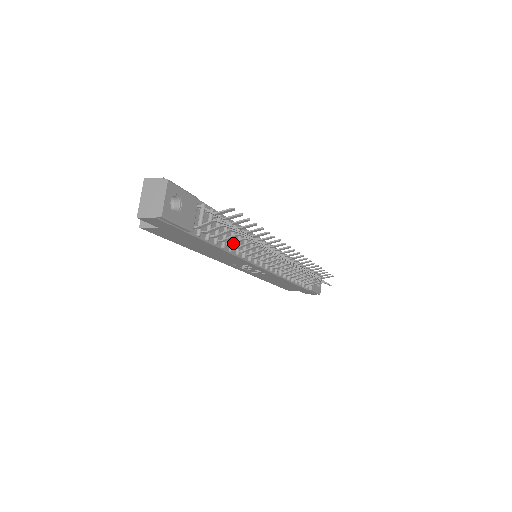
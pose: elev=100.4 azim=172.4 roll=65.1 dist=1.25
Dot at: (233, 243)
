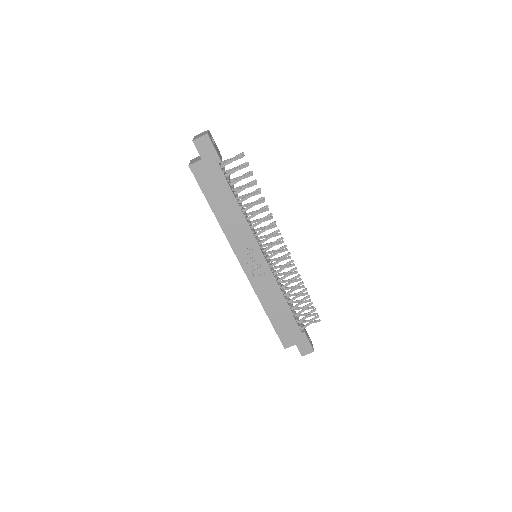
Dot at: (243, 199)
